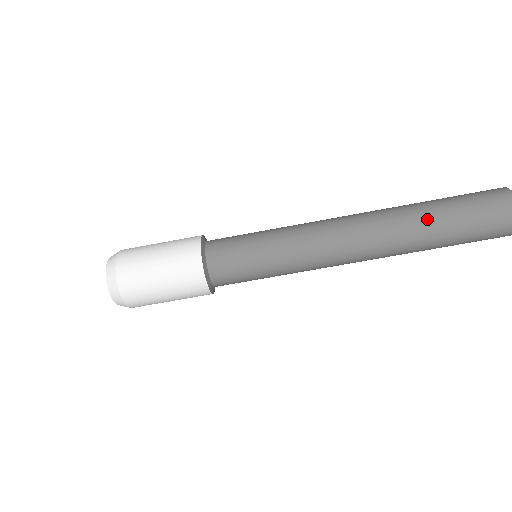
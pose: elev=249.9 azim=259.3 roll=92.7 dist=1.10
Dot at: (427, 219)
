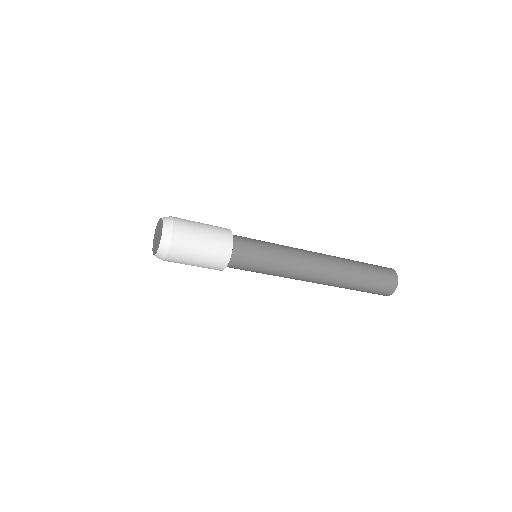
Dot at: (355, 281)
